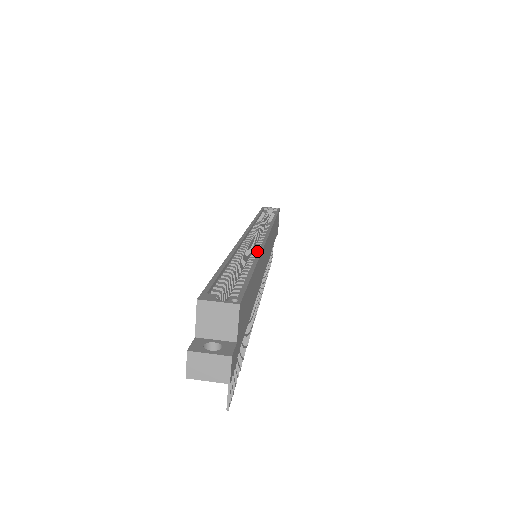
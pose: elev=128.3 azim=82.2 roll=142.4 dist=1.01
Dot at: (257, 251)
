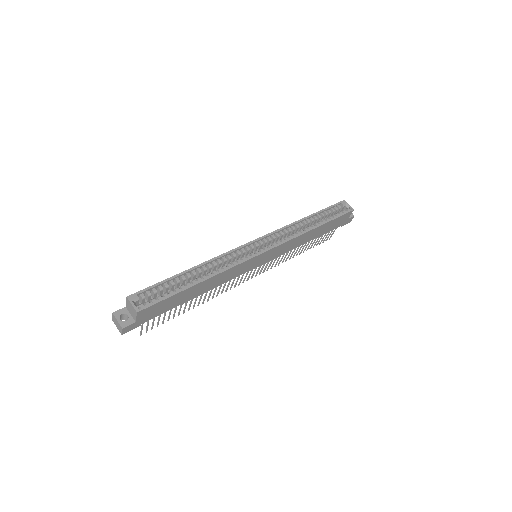
Dot at: (229, 266)
